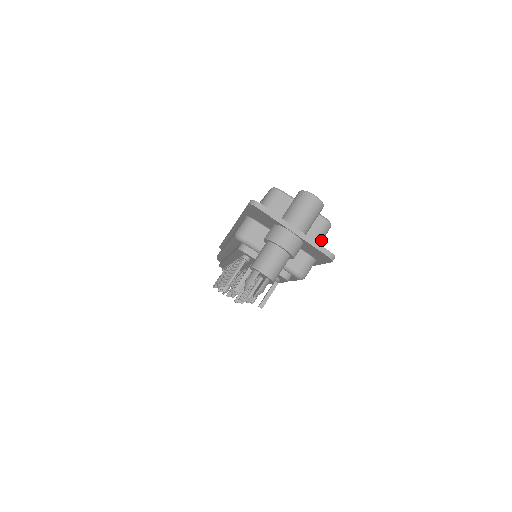
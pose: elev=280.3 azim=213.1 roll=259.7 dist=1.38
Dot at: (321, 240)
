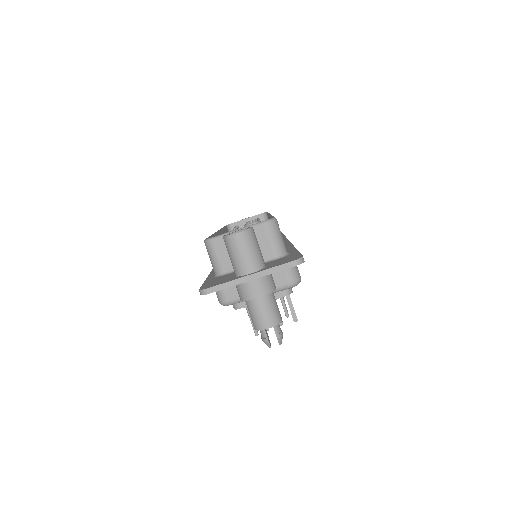
Dot at: (280, 239)
